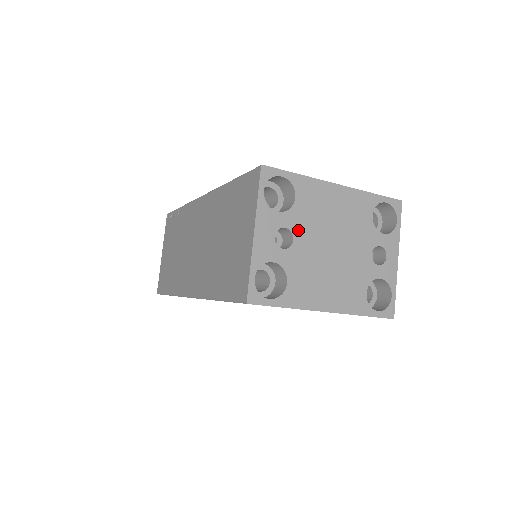
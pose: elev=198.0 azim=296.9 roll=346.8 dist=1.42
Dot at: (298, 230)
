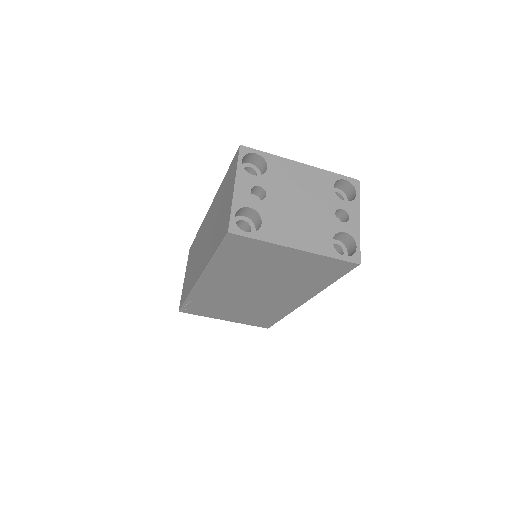
Dot at: (270, 189)
